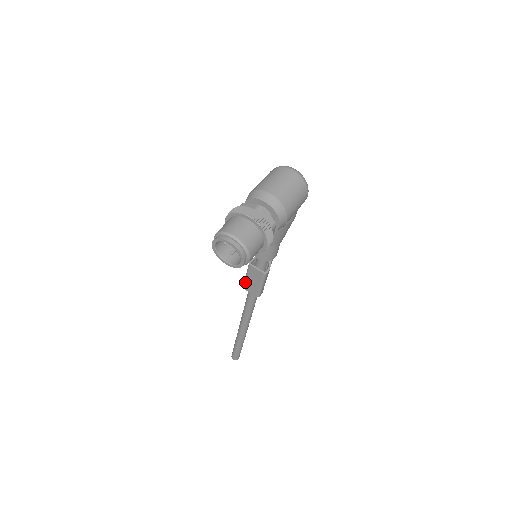
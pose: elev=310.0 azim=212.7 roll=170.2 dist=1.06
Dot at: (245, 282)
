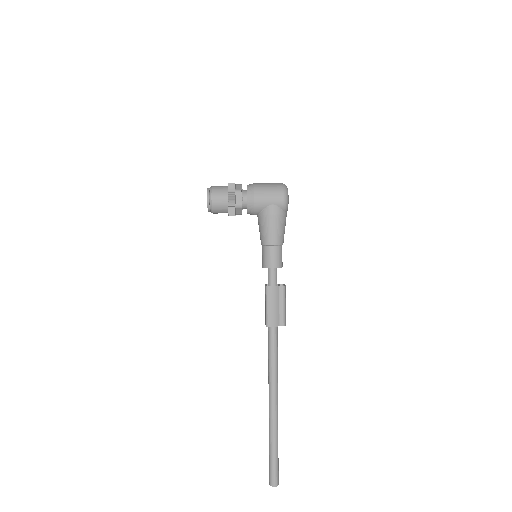
Dot at: occluded
